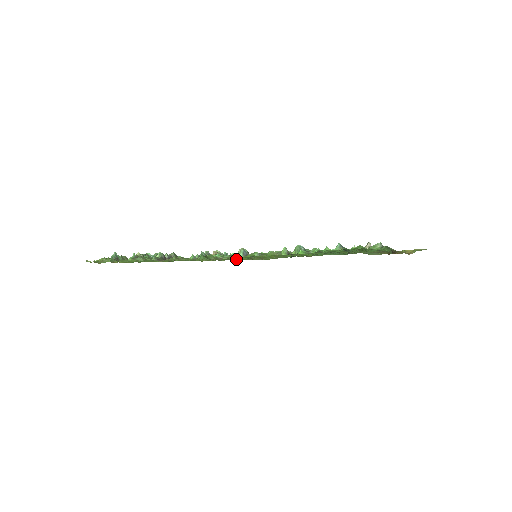
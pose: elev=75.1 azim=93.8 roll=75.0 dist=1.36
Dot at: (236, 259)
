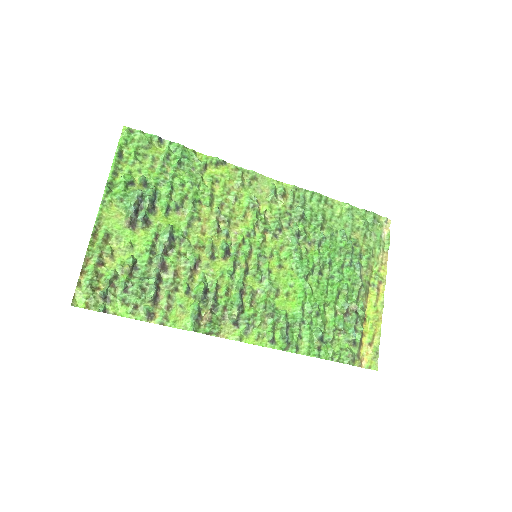
Dot at: (237, 231)
